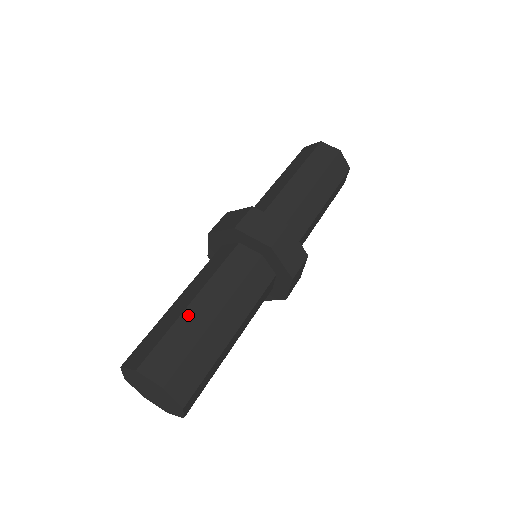
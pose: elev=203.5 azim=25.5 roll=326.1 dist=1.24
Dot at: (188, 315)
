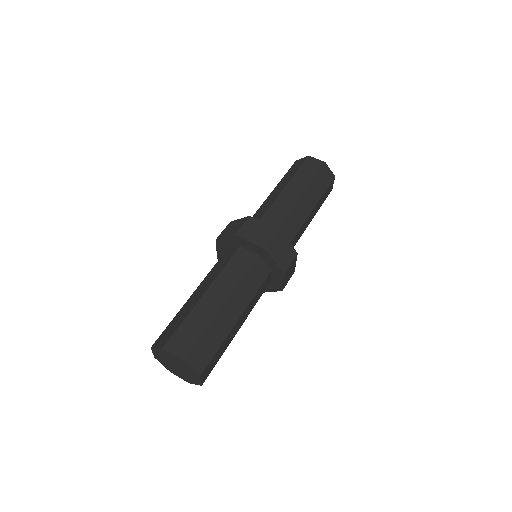
Dot at: (187, 304)
